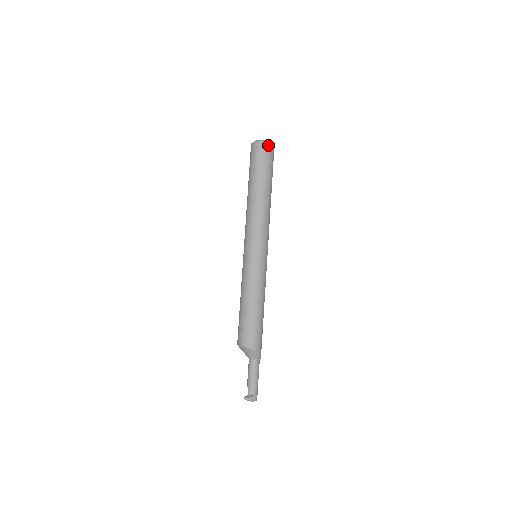
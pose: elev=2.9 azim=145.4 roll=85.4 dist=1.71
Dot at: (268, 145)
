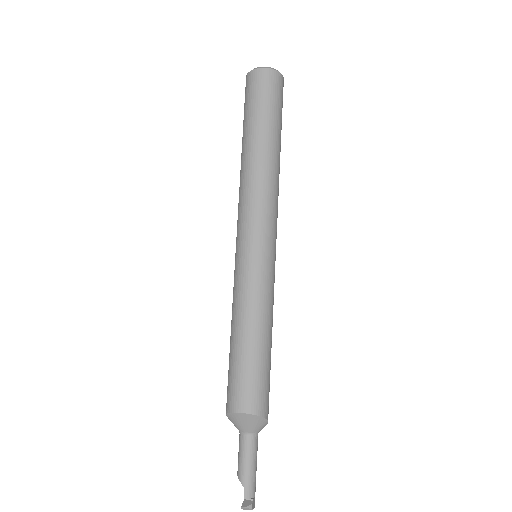
Dot at: (282, 80)
